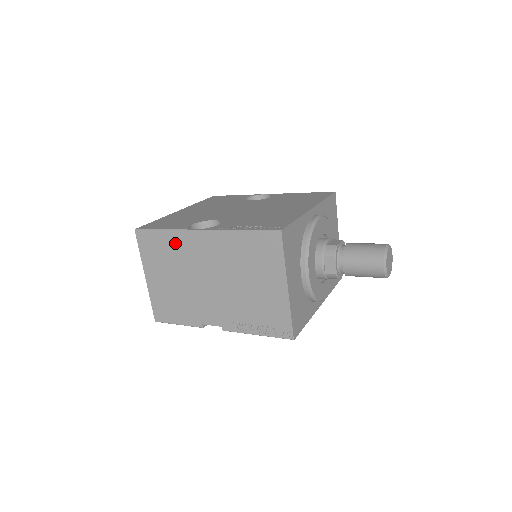
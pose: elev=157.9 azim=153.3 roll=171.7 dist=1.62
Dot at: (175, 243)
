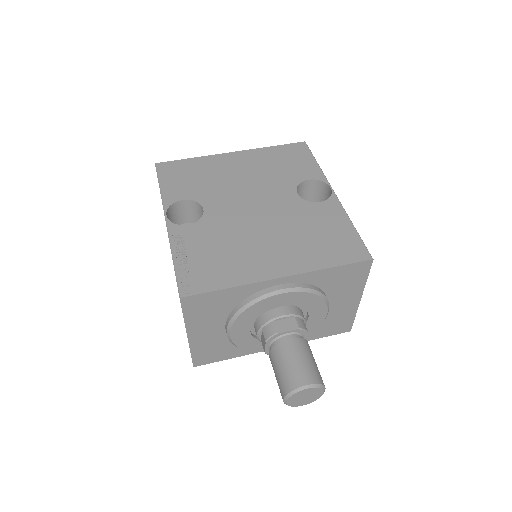
Dot at: occluded
